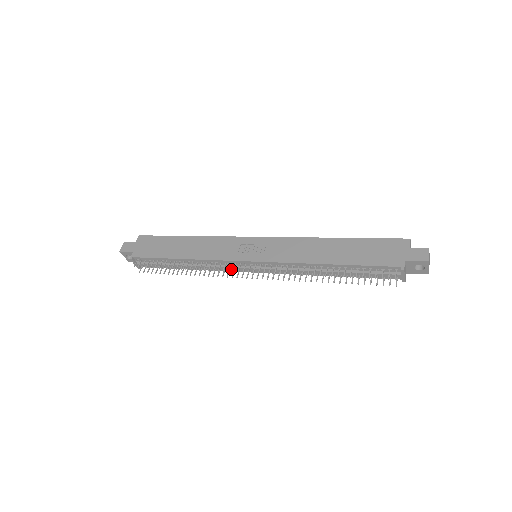
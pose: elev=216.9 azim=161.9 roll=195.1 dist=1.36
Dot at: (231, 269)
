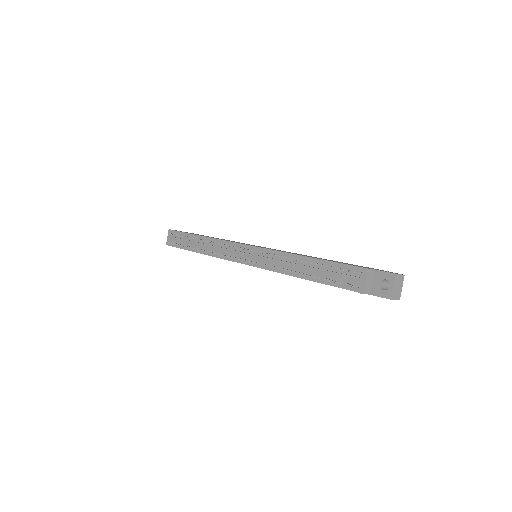
Dot at: (230, 252)
